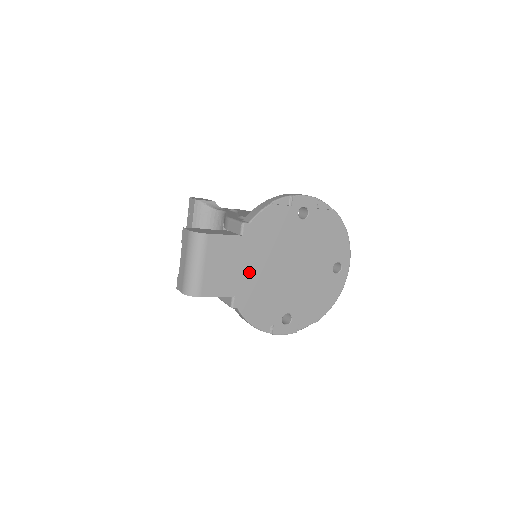
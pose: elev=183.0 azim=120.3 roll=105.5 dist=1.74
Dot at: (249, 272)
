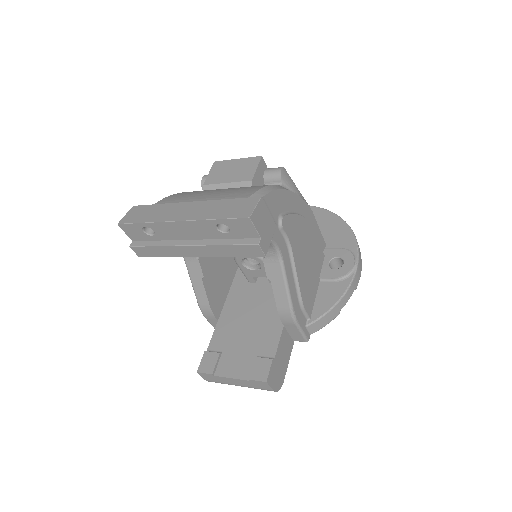
Dot at: occluded
